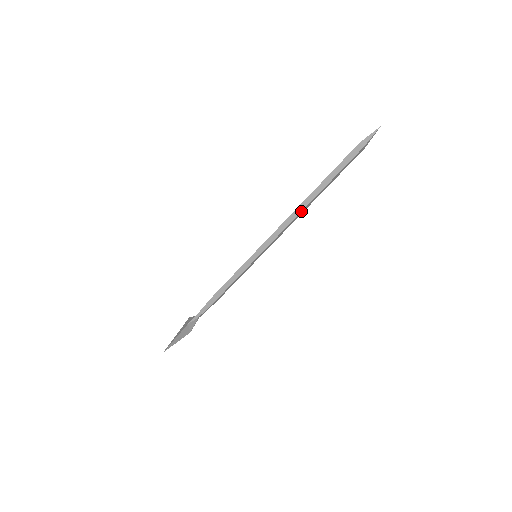
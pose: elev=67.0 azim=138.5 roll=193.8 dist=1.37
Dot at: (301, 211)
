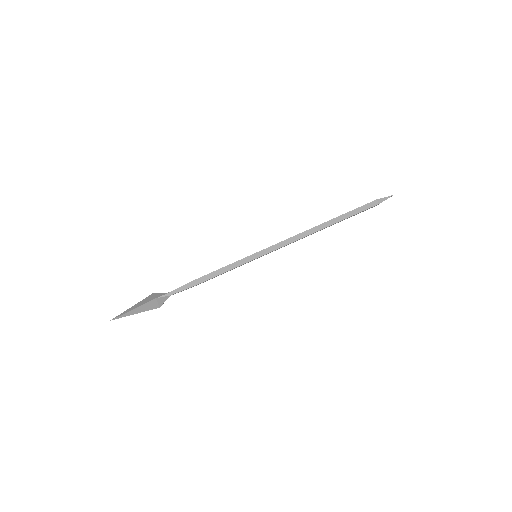
Dot at: (313, 233)
